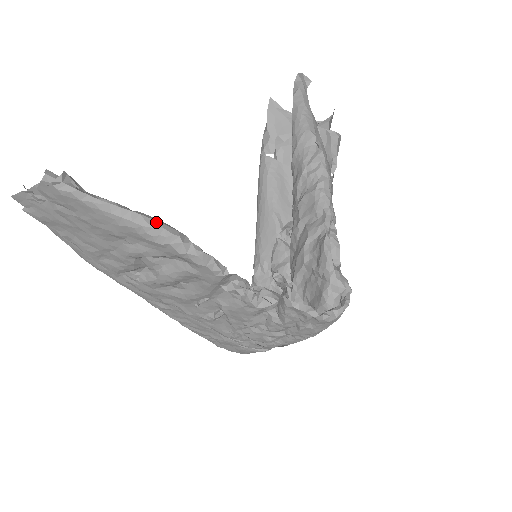
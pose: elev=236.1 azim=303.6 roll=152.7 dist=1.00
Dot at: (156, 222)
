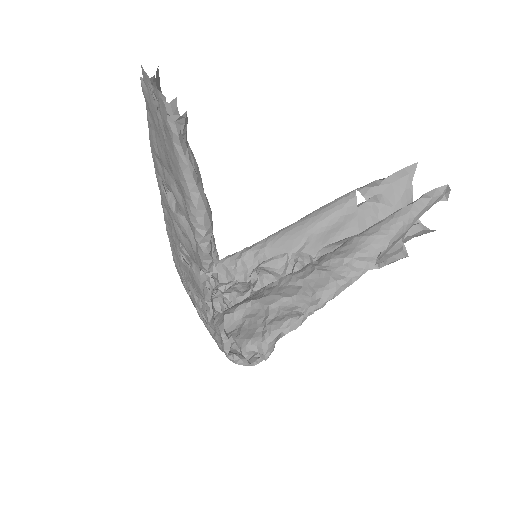
Dot at: (204, 207)
